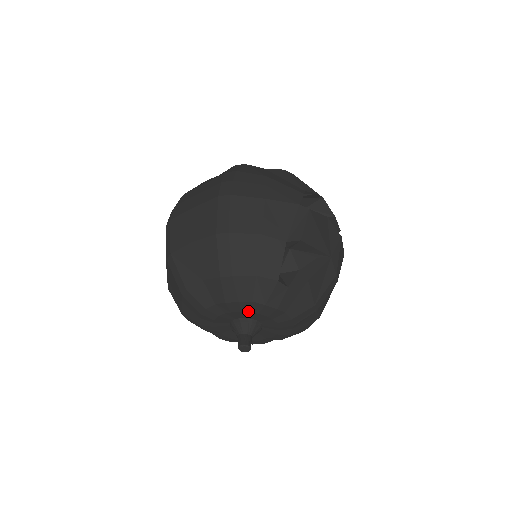
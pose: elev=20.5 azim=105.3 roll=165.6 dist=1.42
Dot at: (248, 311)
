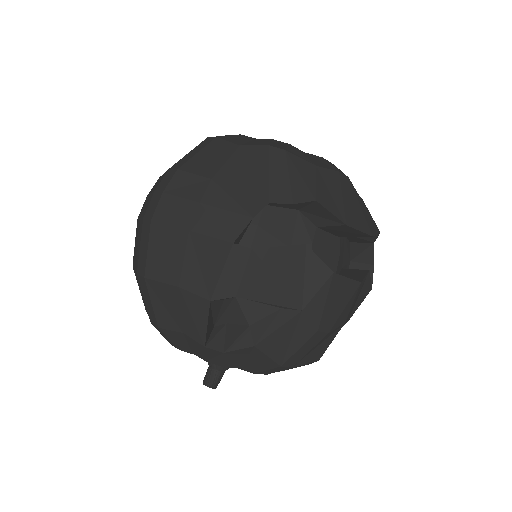
Dot at: occluded
